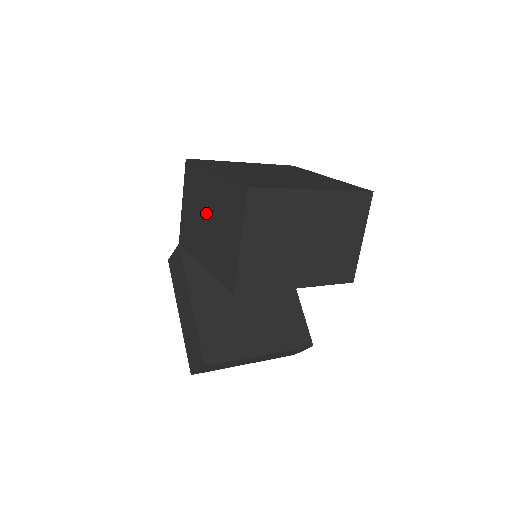
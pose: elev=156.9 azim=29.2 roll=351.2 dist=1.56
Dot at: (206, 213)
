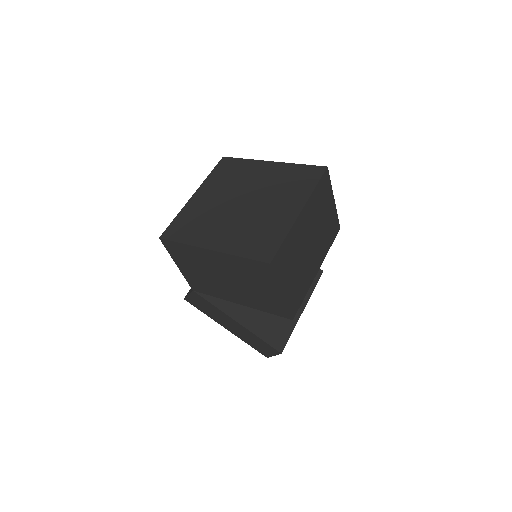
Dot at: (220, 275)
